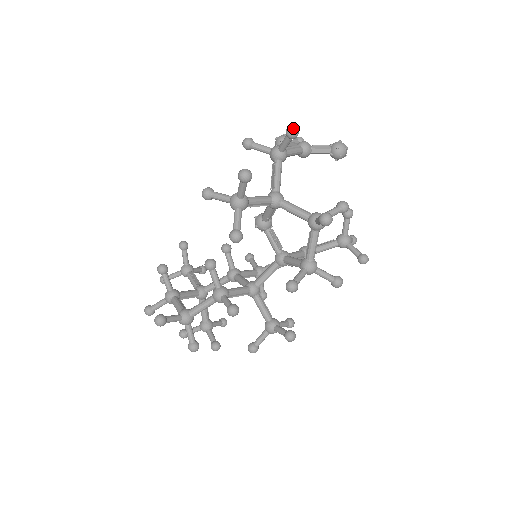
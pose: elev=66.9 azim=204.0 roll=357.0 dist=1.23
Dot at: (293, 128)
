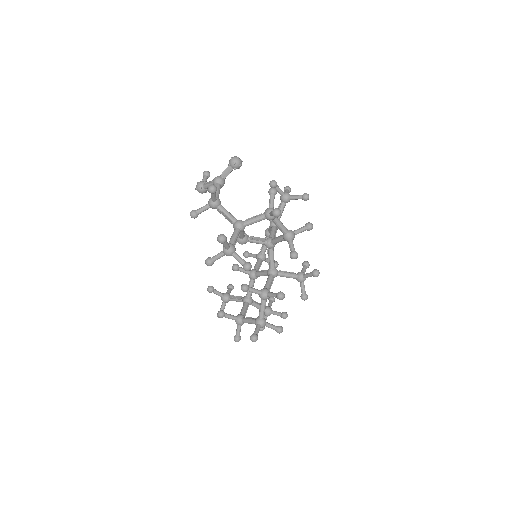
Dot at: (211, 188)
